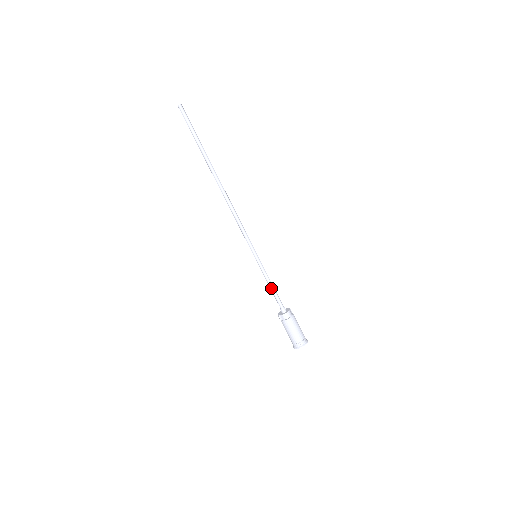
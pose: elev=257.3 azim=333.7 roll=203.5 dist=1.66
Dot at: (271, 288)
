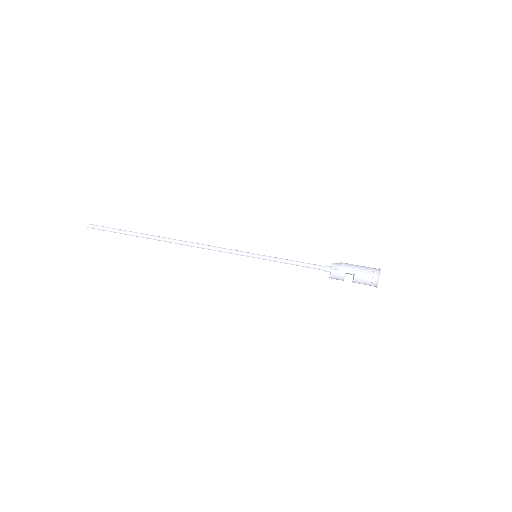
Dot at: (297, 262)
